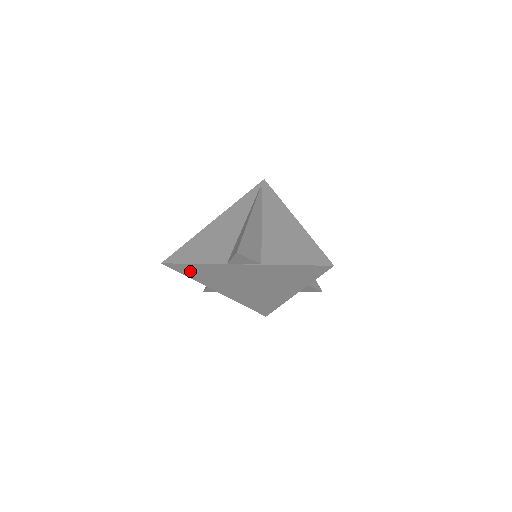
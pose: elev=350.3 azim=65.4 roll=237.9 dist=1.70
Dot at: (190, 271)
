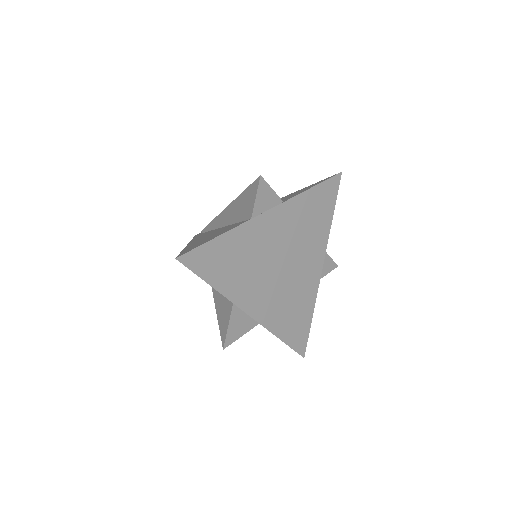
Dot at: (212, 265)
